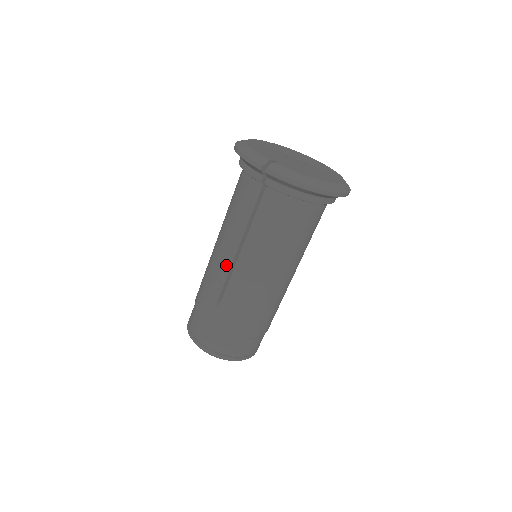
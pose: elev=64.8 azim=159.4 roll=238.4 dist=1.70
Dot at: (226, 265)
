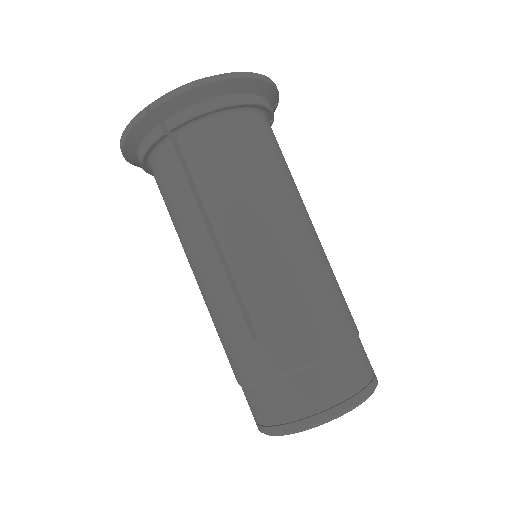
Dot at: (217, 274)
